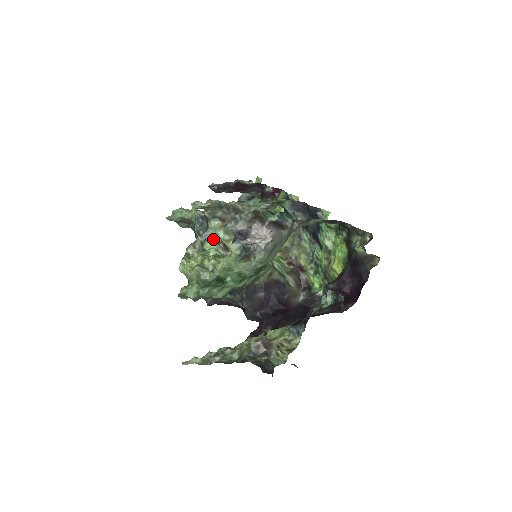
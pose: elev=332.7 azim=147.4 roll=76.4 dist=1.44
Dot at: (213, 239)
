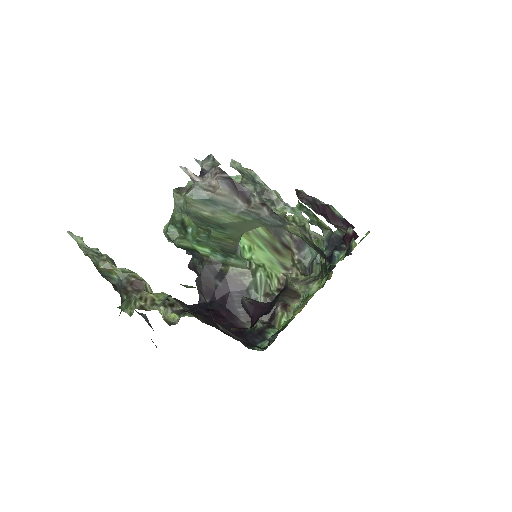
Dot at: occluded
